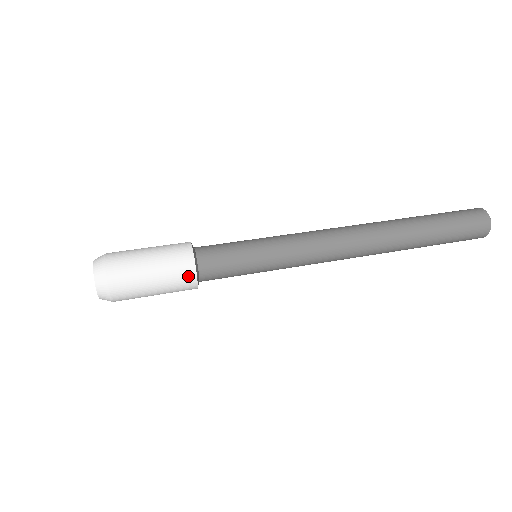
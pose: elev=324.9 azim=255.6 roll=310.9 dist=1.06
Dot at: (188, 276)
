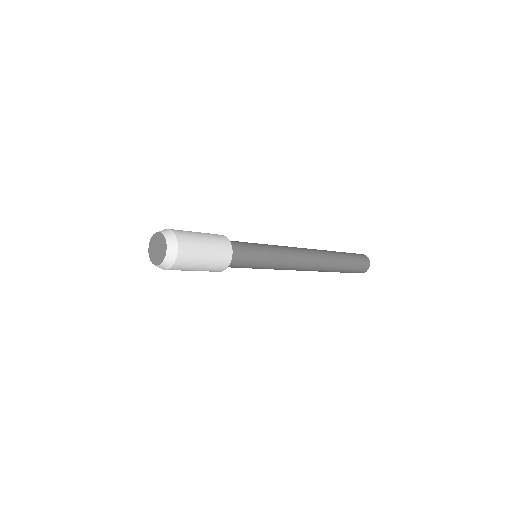
Dot at: (227, 255)
